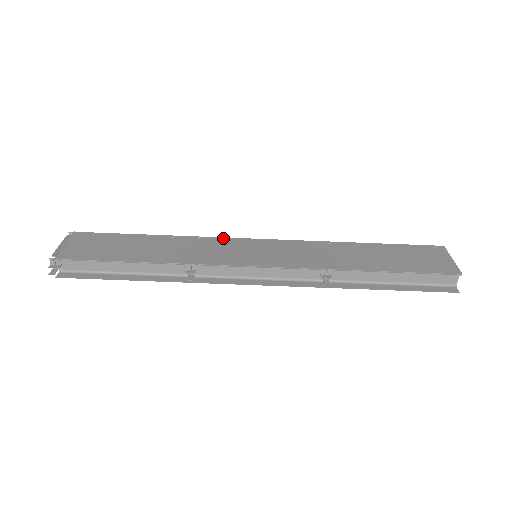
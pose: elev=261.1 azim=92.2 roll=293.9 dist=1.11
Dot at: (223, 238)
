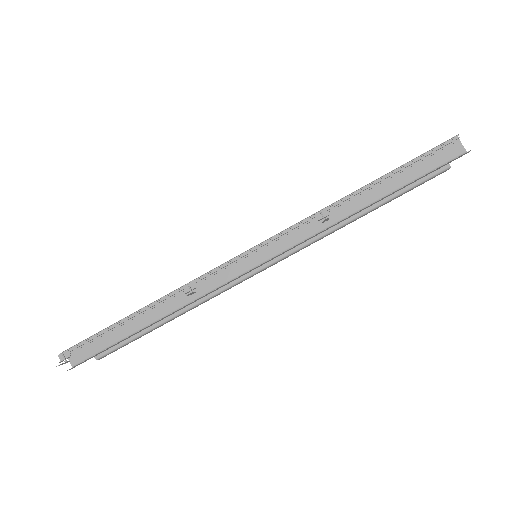
Dot at: occluded
